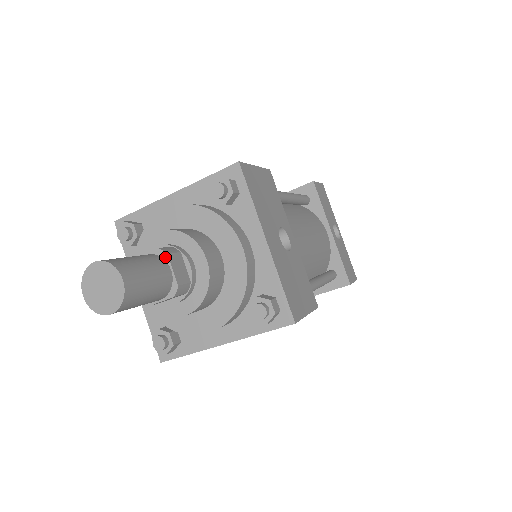
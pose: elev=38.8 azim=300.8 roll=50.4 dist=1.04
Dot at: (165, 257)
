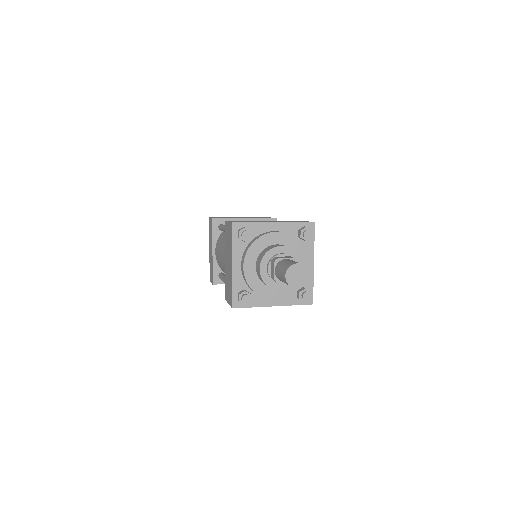
Dot at: occluded
